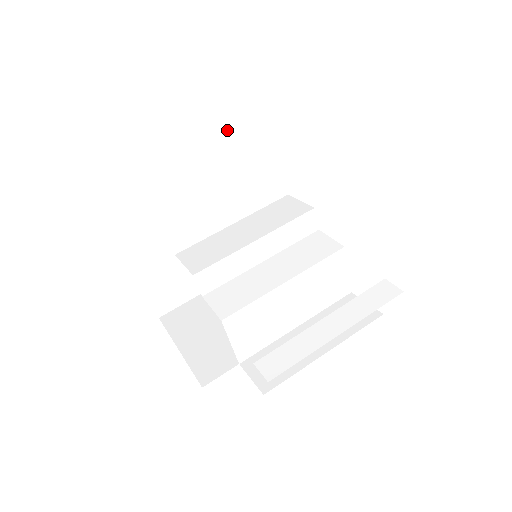
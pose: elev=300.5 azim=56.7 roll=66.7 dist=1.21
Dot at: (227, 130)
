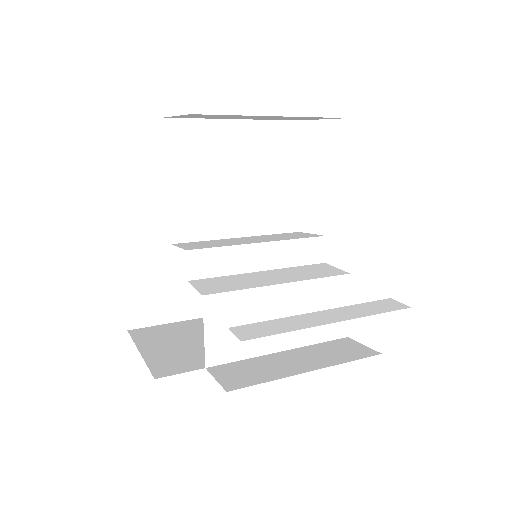
Dot at: (258, 142)
